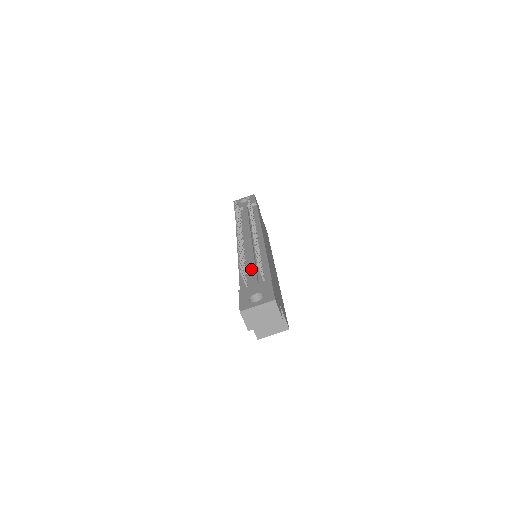
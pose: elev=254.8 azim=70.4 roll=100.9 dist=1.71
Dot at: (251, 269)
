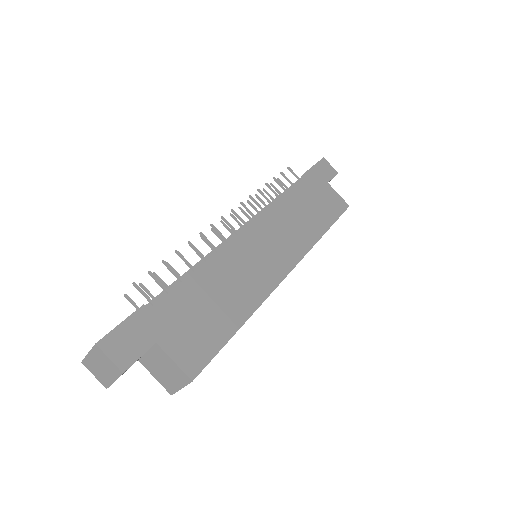
Dot at: (167, 287)
